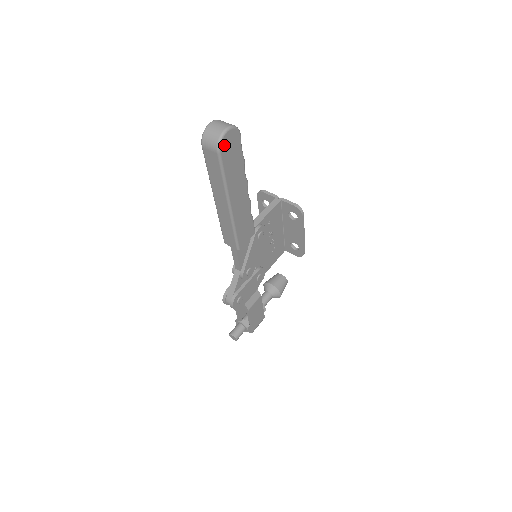
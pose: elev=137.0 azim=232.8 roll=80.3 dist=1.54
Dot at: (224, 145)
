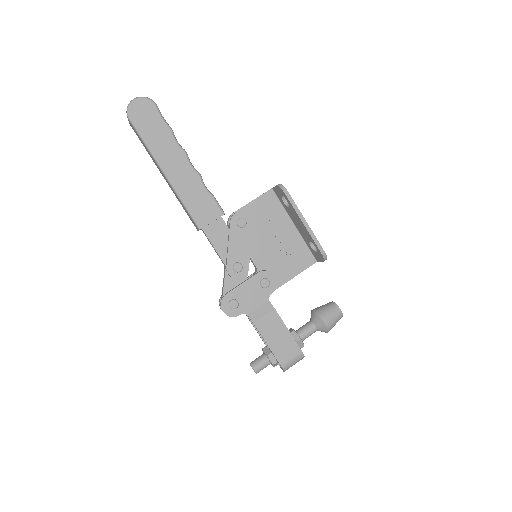
Dot at: (134, 112)
